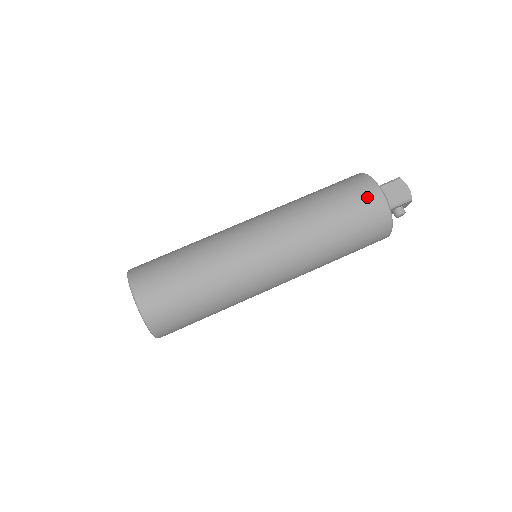
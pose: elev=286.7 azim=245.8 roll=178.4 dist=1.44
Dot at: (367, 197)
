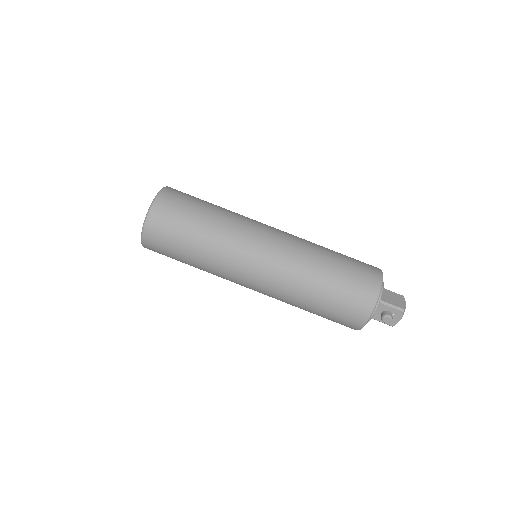
Dot at: (369, 269)
